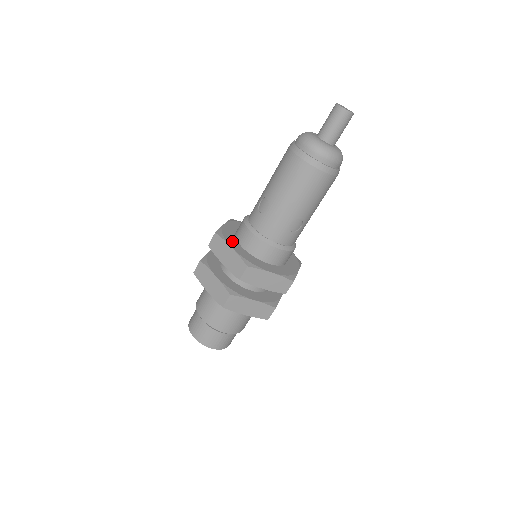
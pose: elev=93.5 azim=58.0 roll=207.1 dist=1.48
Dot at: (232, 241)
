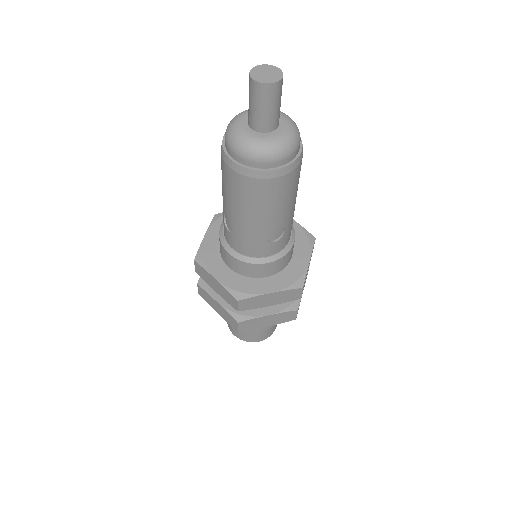
Dot at: (215, 265)
